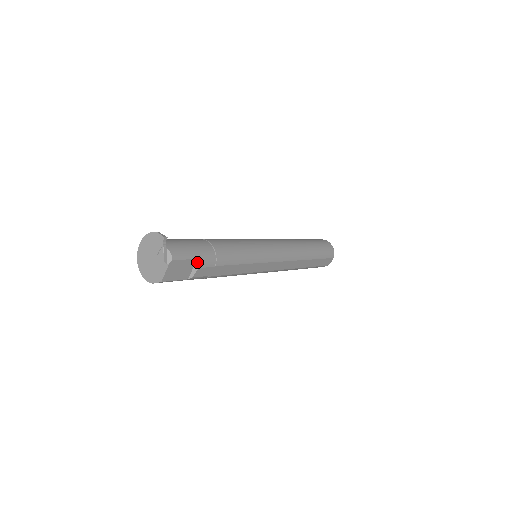
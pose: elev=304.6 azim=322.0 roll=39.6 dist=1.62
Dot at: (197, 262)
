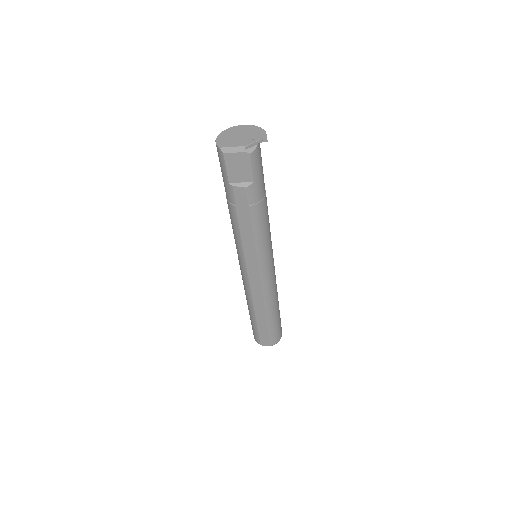
Dot at: (250, 183)
